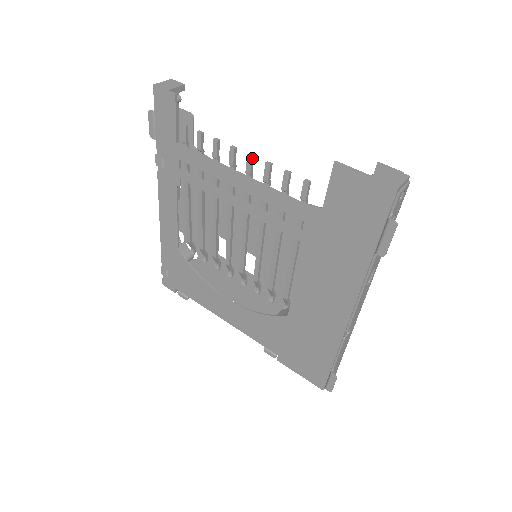
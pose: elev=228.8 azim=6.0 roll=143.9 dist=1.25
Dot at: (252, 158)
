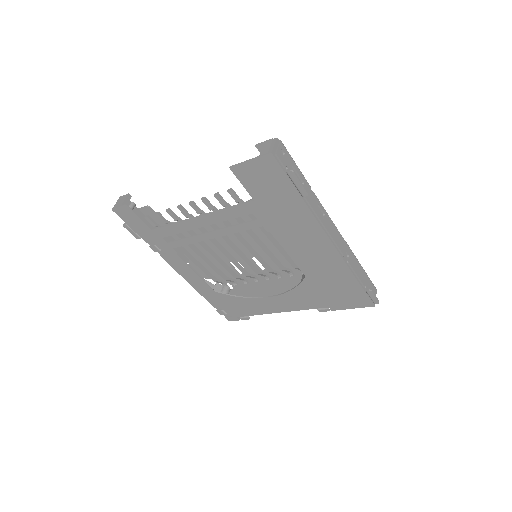
Dot at: (193, 203)
